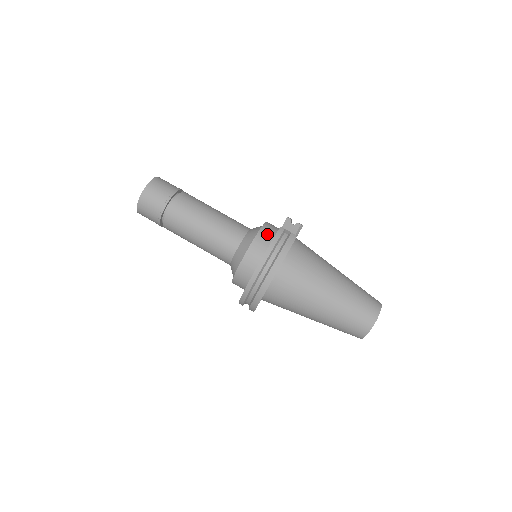
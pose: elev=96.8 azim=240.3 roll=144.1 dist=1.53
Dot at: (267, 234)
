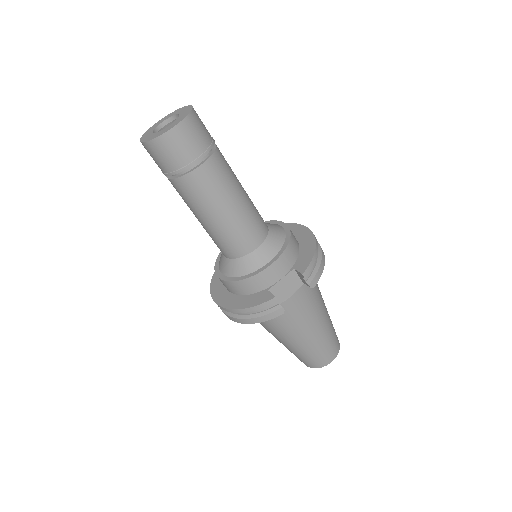
Dot at: (263, 281)
